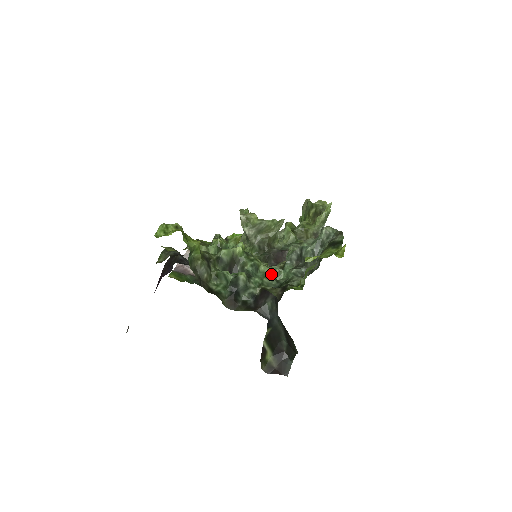
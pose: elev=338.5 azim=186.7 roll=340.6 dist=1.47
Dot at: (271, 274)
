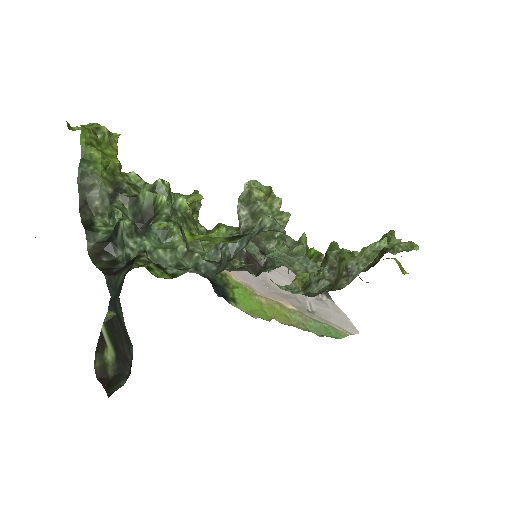
Dot at: (181, 253)
